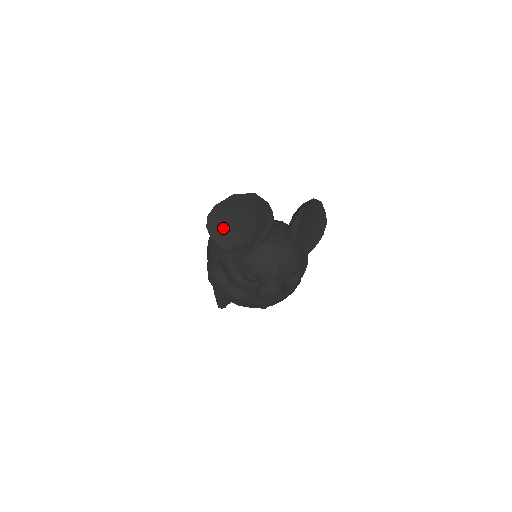
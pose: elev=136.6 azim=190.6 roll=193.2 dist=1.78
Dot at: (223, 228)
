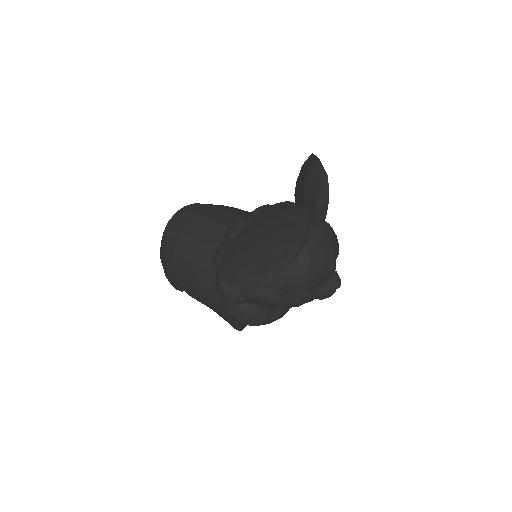
Dot at: (241, 267)
